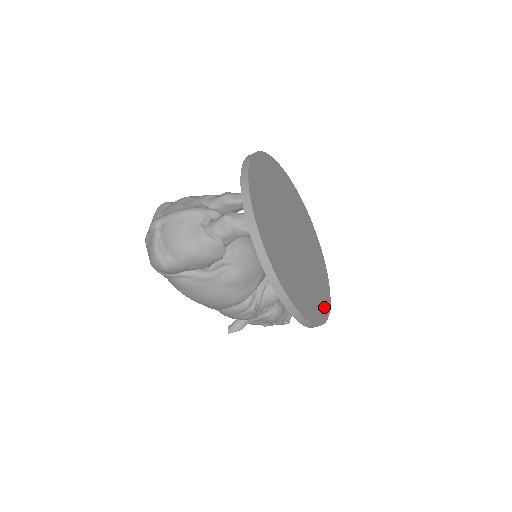
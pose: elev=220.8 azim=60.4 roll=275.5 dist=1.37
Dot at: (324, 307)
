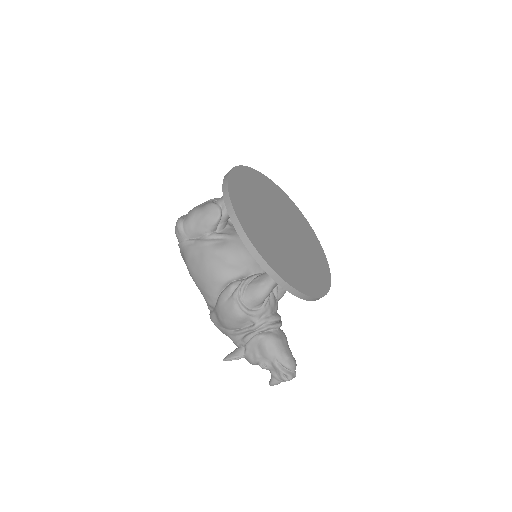
Dot at: (288, 276)
